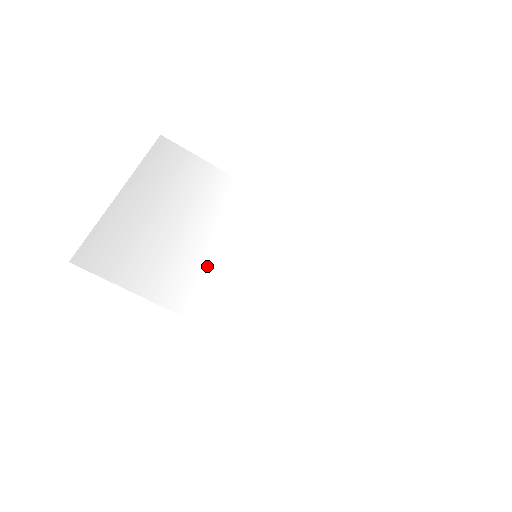
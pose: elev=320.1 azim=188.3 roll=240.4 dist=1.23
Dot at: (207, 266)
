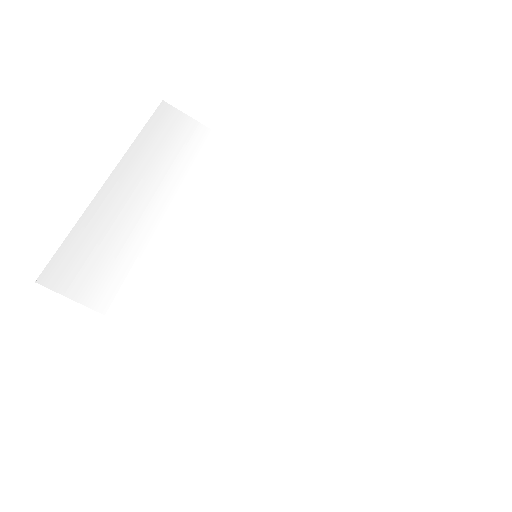
Dot at: (195, 274)
